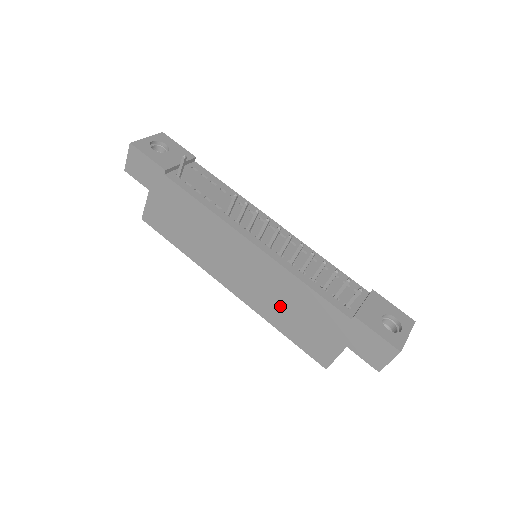
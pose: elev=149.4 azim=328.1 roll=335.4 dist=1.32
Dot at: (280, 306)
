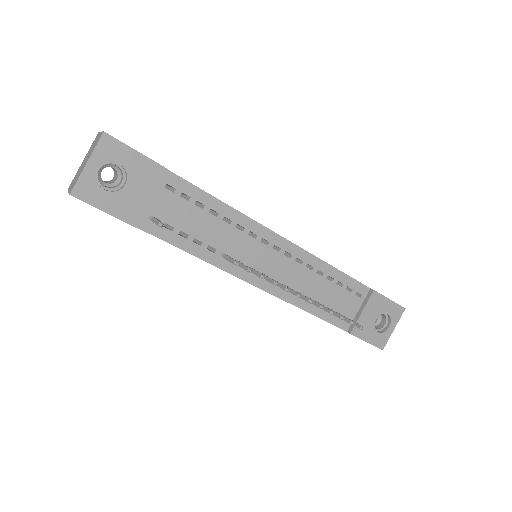
Dot at: occluded
